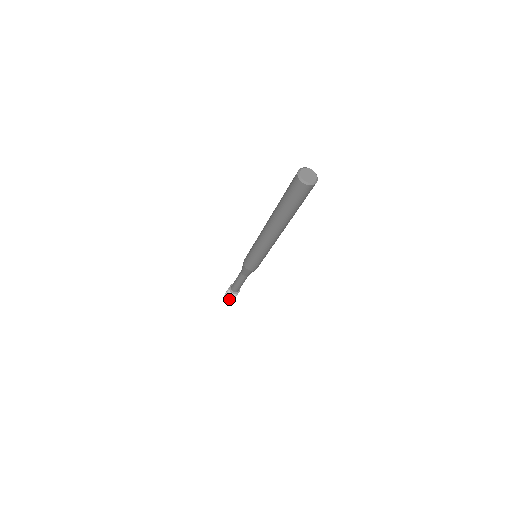
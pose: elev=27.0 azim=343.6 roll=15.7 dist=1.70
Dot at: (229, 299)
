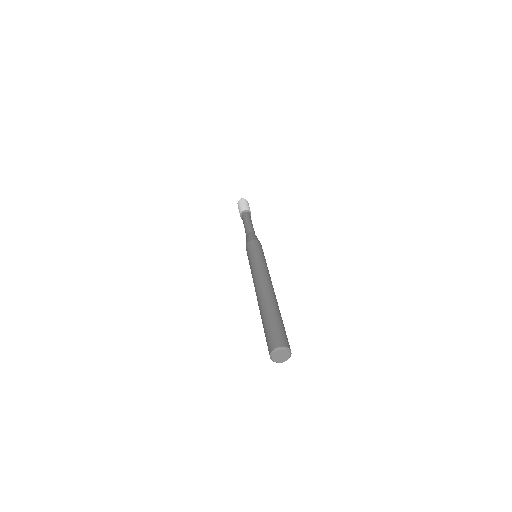
Dot at: occluded
